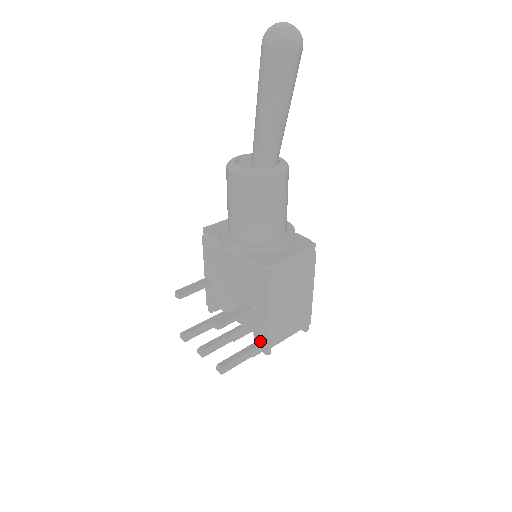
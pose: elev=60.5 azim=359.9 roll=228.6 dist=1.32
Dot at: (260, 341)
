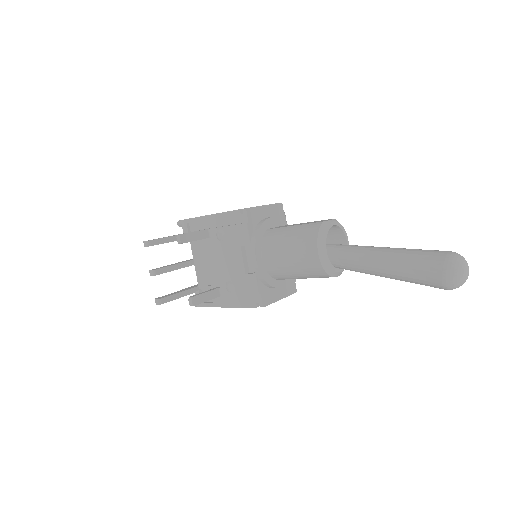
Dot at: occluded
